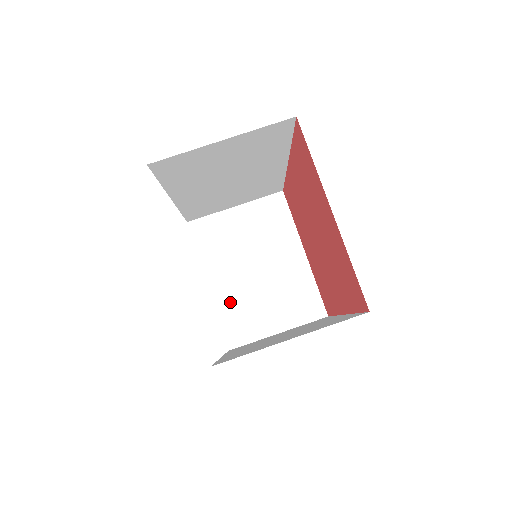
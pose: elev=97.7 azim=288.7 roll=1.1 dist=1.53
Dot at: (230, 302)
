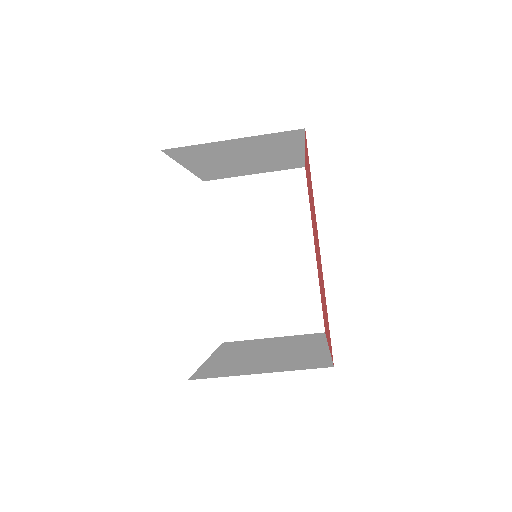
Dot at: (210, 171)
